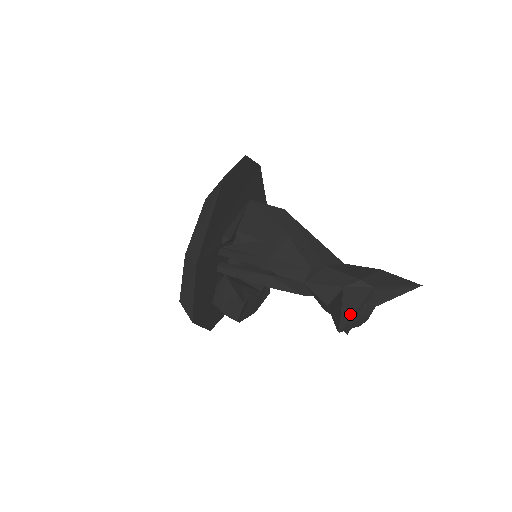
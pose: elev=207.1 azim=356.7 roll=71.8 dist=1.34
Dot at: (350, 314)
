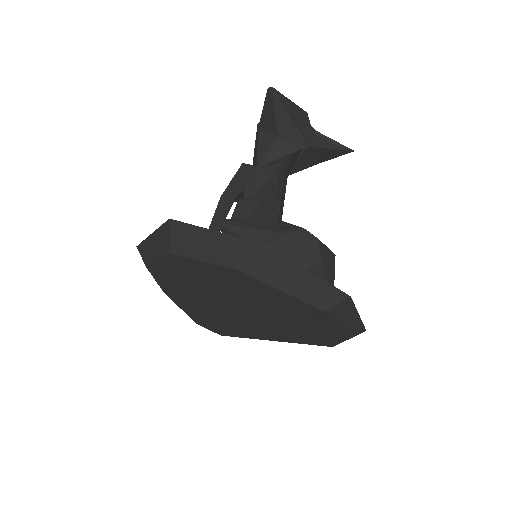
Dot at: occluded
